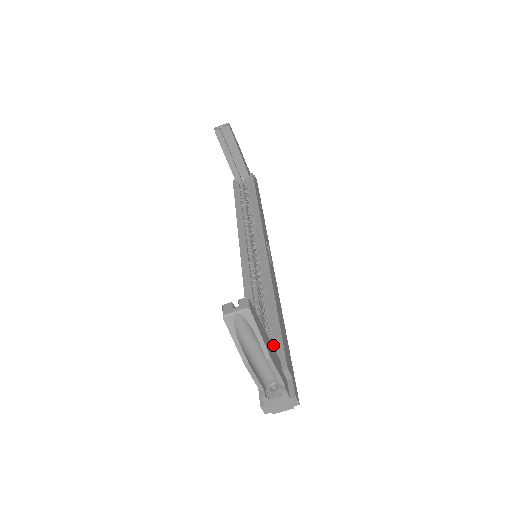
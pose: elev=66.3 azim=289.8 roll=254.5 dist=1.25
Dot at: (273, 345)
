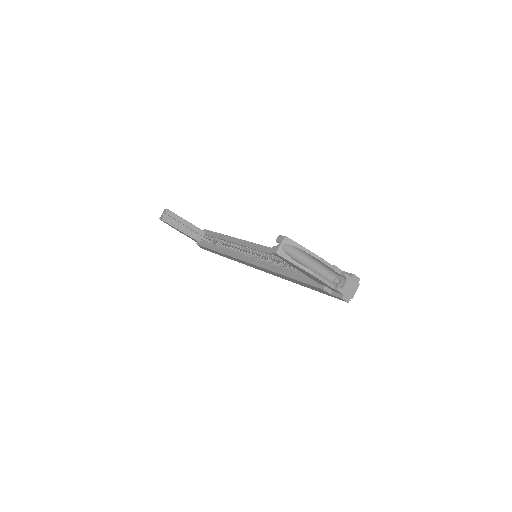
Dot at: occluded
